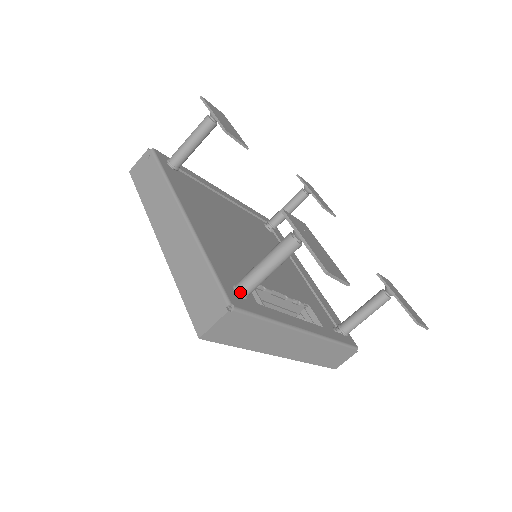
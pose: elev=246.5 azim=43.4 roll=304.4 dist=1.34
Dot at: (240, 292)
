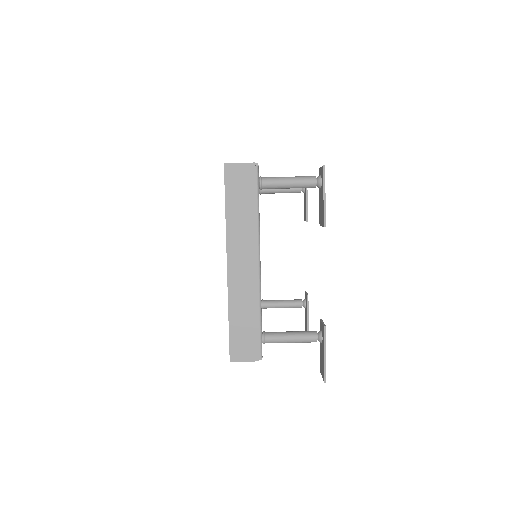
Dot at: (266, 342)
